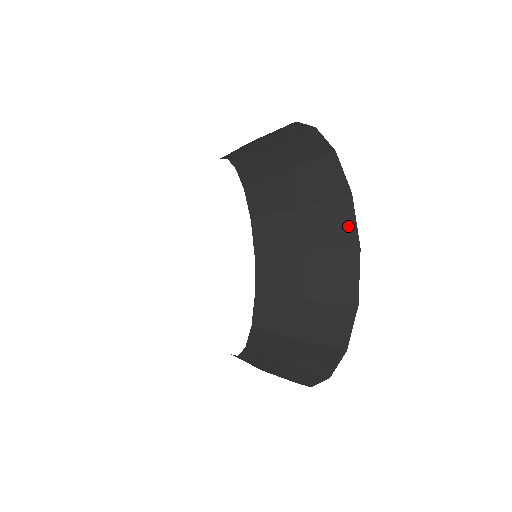
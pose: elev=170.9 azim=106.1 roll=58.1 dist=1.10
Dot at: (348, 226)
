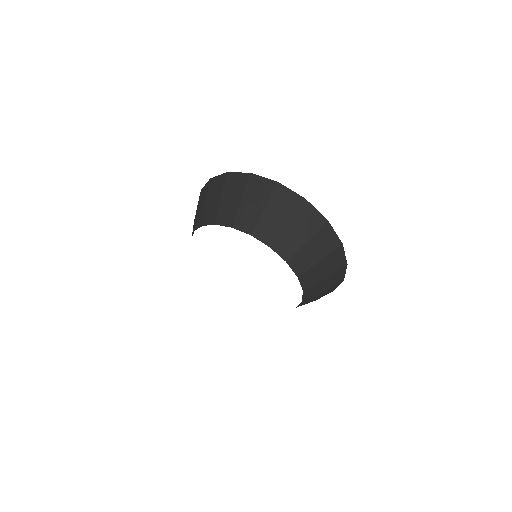
Dot at: (291, 196)
